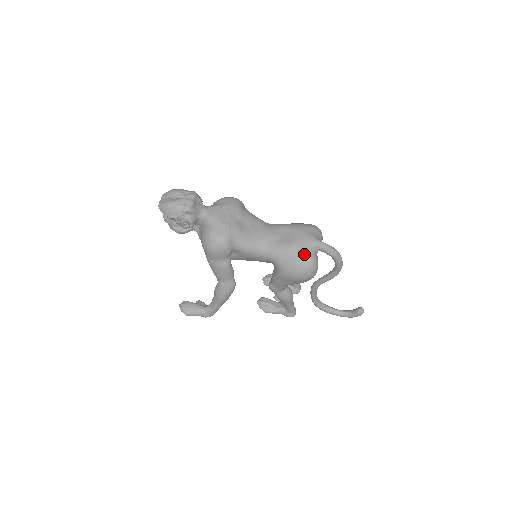
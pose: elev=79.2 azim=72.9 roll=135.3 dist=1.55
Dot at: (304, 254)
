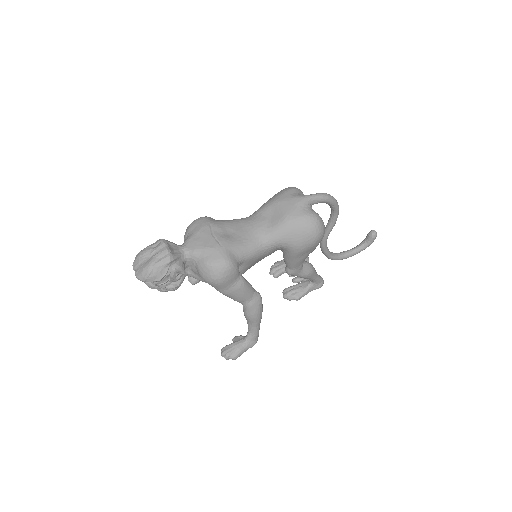
Dot at: (304, 217)
